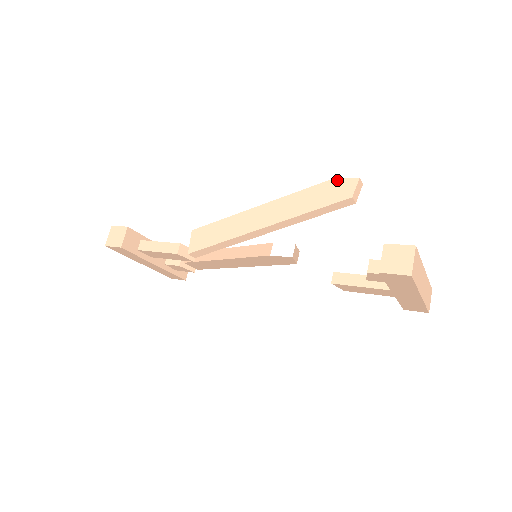
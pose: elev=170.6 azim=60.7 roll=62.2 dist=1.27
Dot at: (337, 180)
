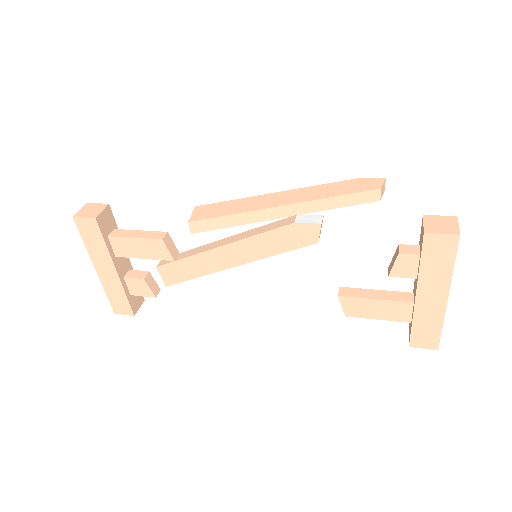
Dot at: (363, 179)
